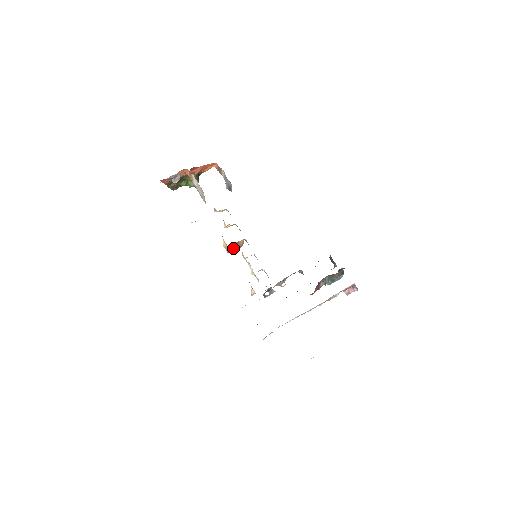
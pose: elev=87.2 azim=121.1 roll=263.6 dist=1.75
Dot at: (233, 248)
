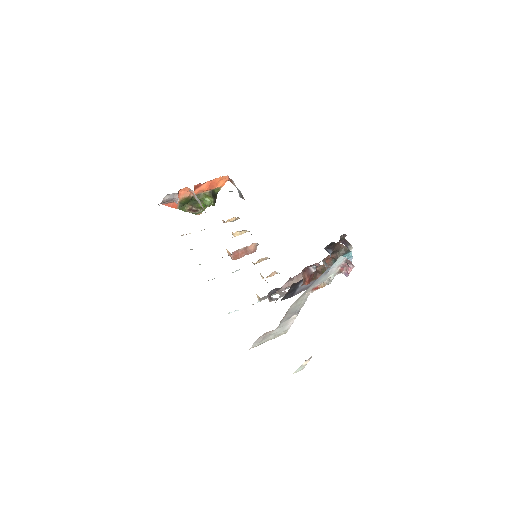
Dot at: (240, 254)
